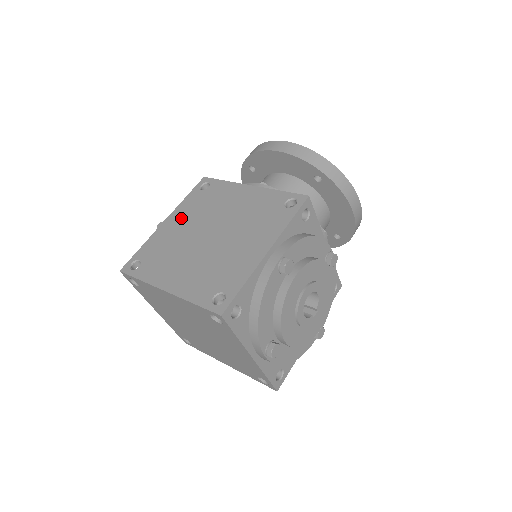
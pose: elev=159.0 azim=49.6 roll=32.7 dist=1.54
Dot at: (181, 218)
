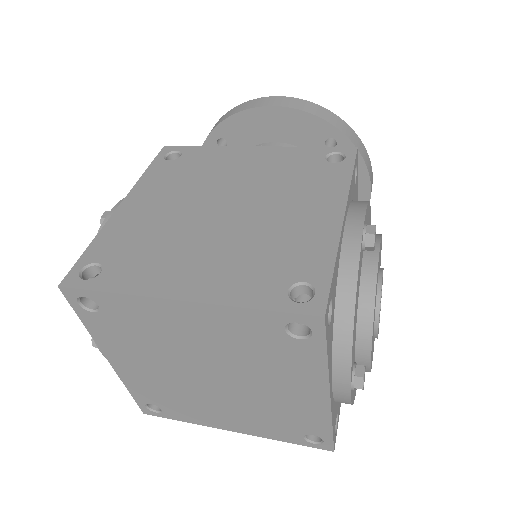
Dot at: (152, 196)
